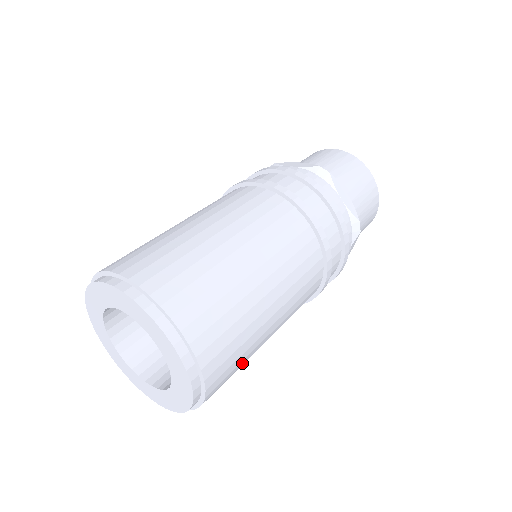
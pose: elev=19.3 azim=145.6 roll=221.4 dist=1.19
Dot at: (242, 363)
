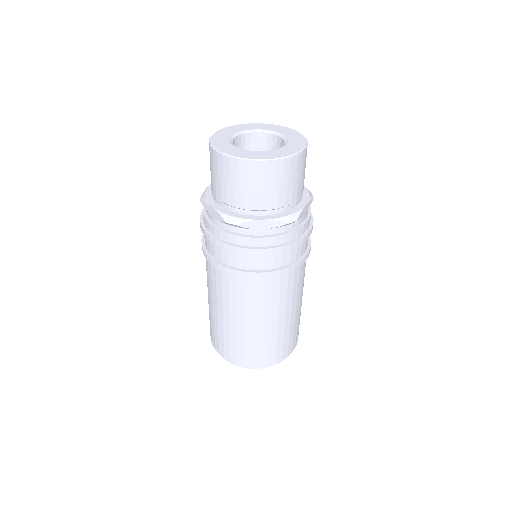
Dot at: occluded
